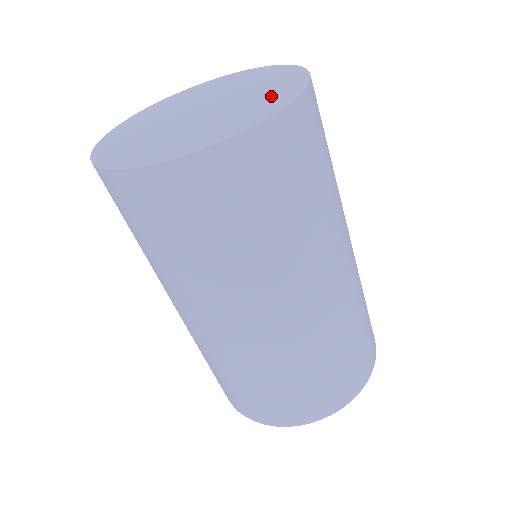
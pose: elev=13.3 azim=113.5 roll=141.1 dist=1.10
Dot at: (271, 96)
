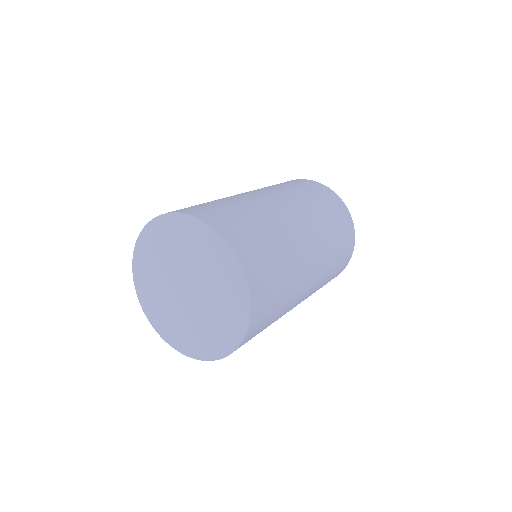
Dot at: (229, 320)
